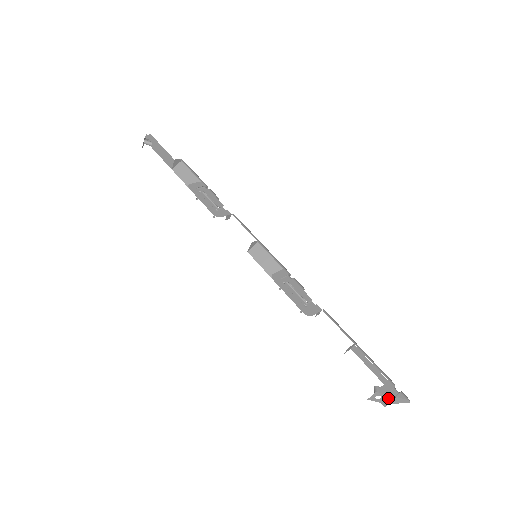
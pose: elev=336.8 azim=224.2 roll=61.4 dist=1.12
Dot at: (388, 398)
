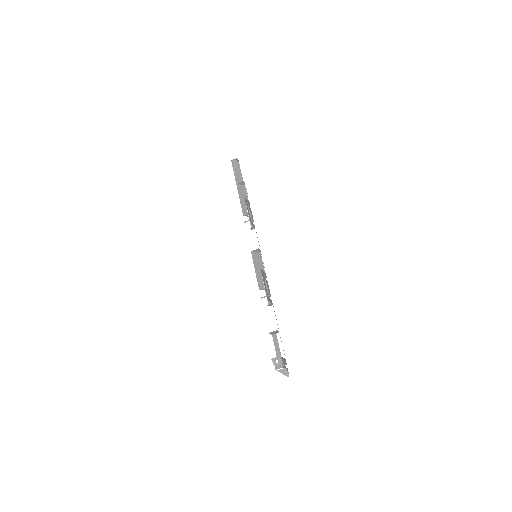
Dot at: (282, 365)
